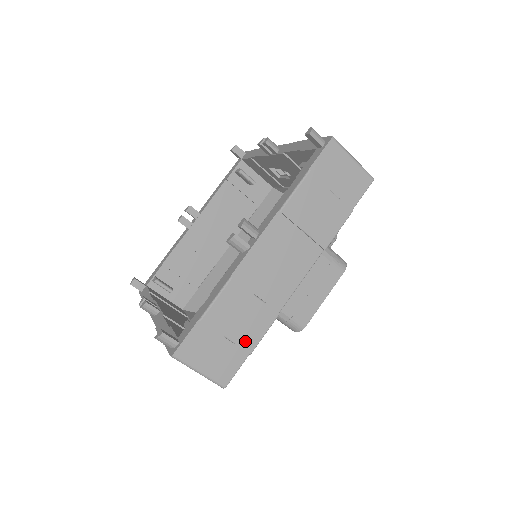
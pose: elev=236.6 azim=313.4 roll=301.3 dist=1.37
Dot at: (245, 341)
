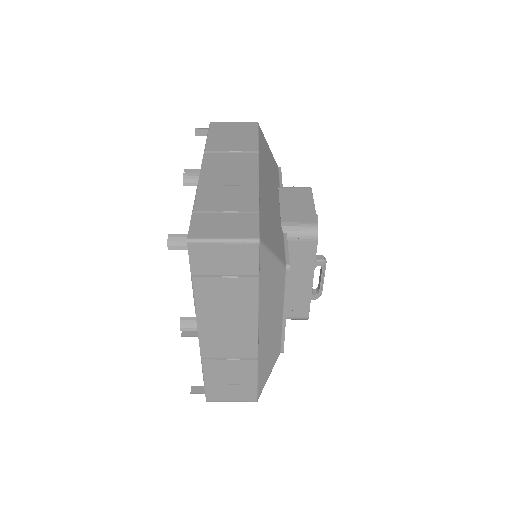
Dot at: (245, 207)
